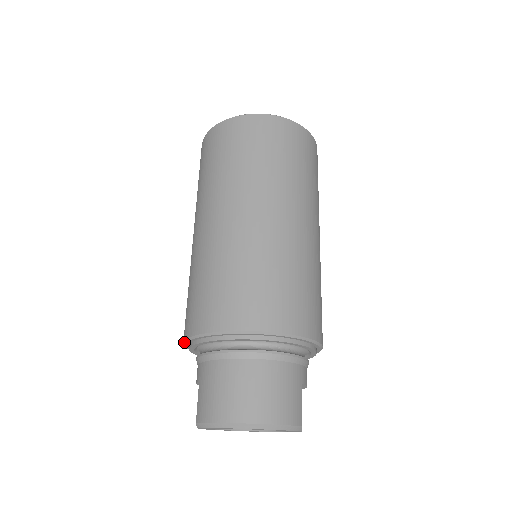
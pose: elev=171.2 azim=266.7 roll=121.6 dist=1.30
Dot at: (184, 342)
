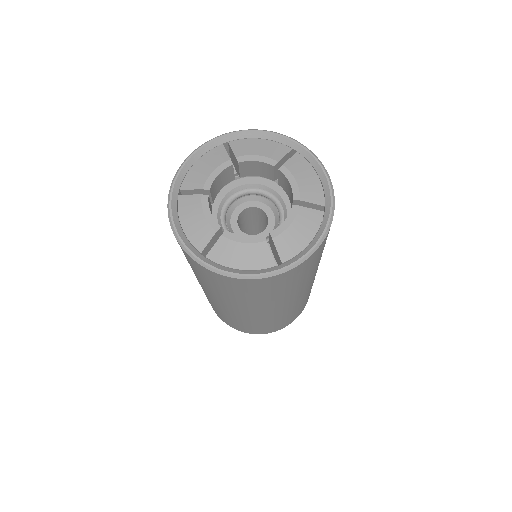
Dot at: occluded
